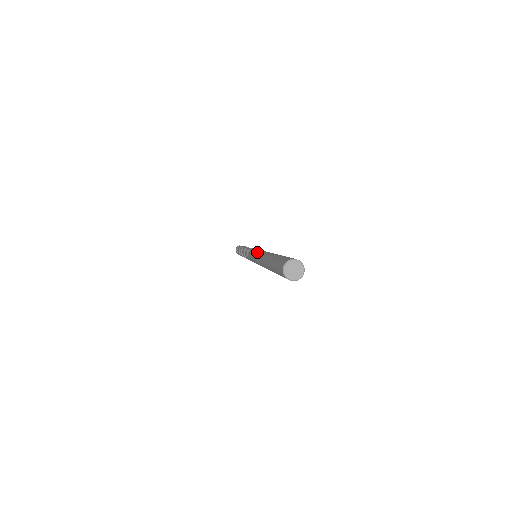
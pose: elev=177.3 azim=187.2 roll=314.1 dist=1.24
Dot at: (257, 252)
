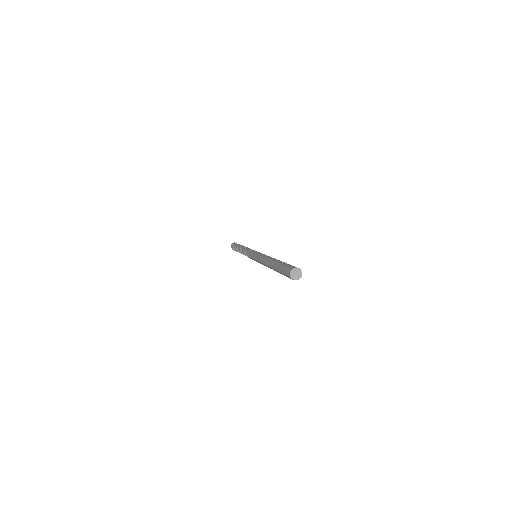
Dot at: (264, 254)
